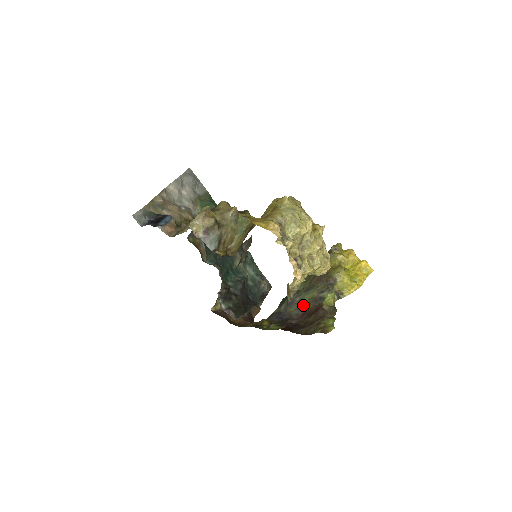
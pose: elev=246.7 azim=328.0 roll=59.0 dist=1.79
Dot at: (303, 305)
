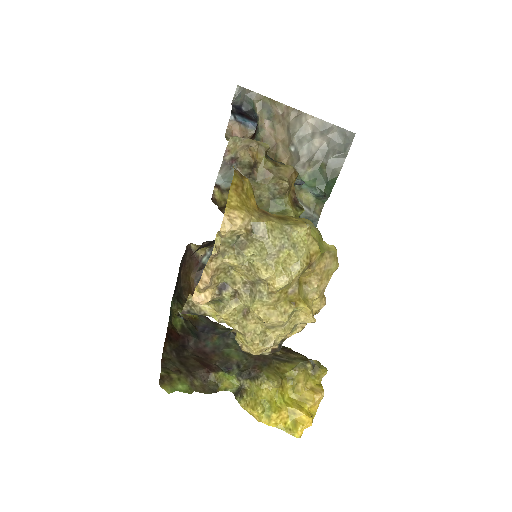
Dot at: (220, 350)
